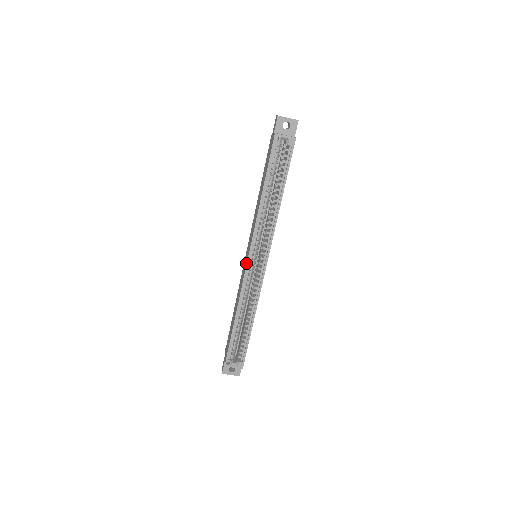
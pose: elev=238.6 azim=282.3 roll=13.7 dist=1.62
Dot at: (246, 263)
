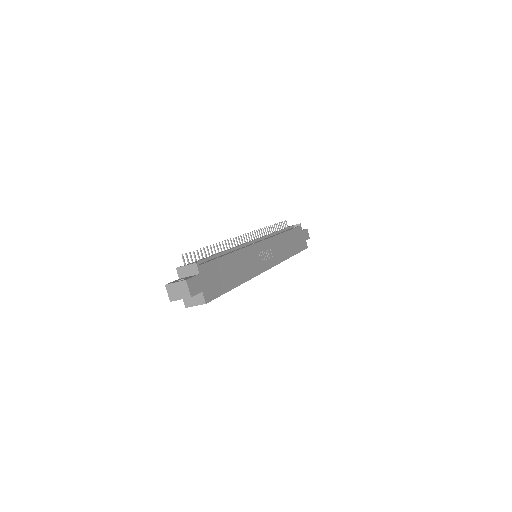
Dot at: occluded
